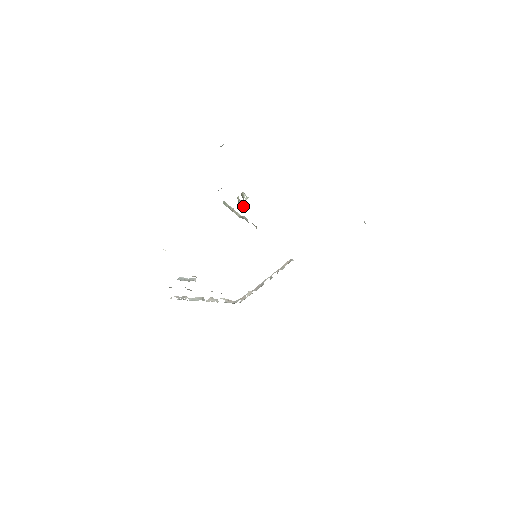
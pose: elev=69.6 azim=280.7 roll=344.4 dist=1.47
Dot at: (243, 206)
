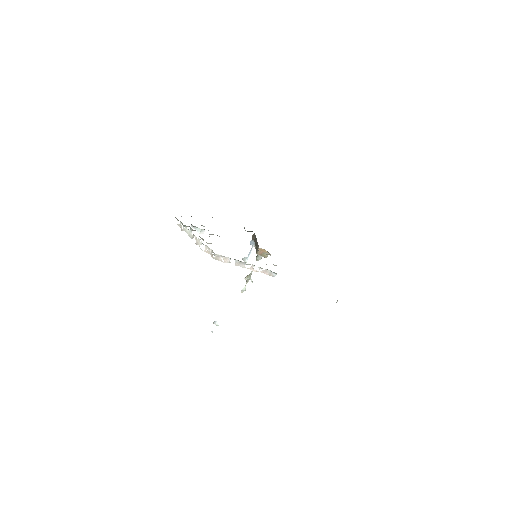
Dot at: (251, 274)
